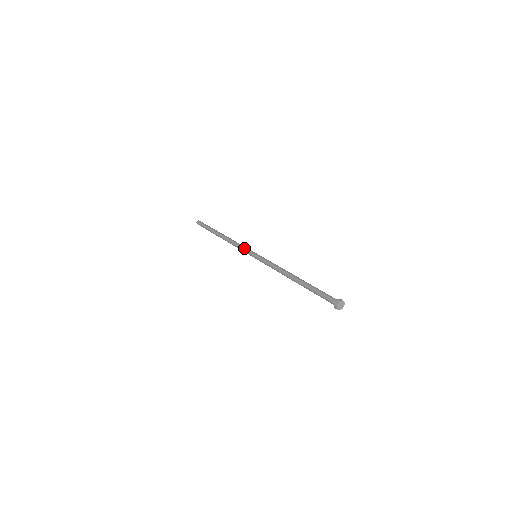
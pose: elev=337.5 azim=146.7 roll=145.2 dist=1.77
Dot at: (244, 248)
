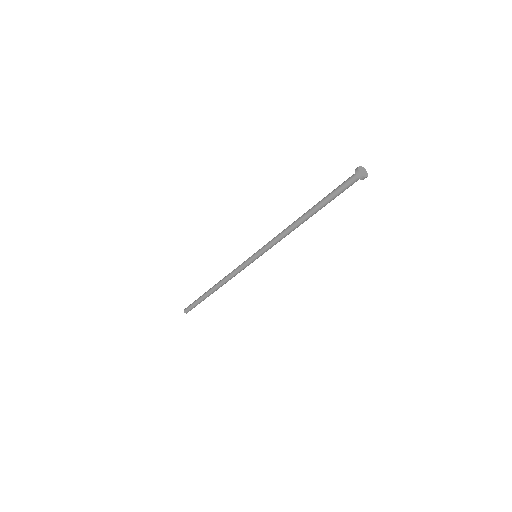
Dot at: occluded
